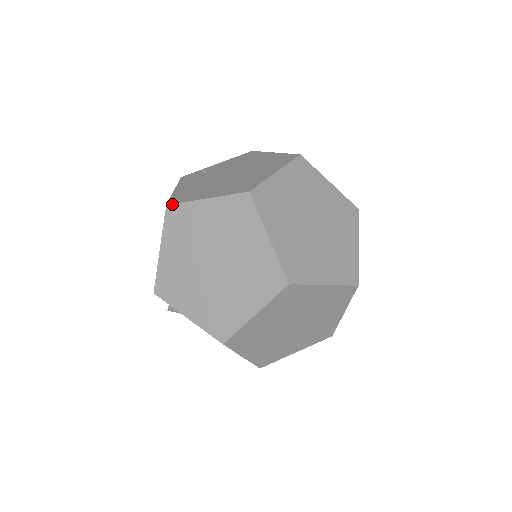
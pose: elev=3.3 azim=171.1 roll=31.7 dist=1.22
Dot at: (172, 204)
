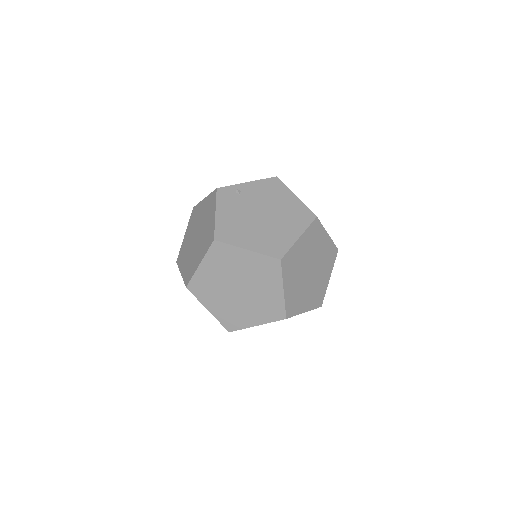
Dot at: (219, 241)
